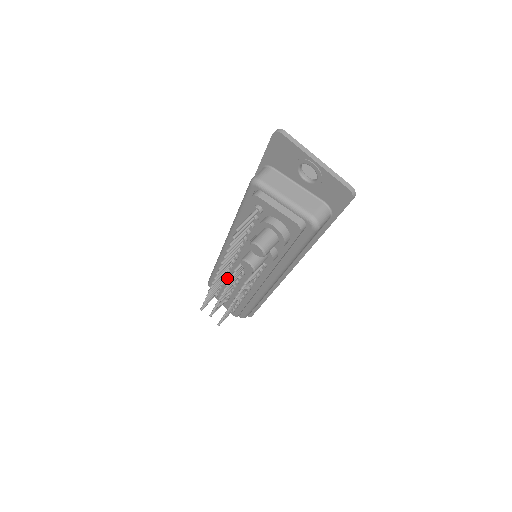
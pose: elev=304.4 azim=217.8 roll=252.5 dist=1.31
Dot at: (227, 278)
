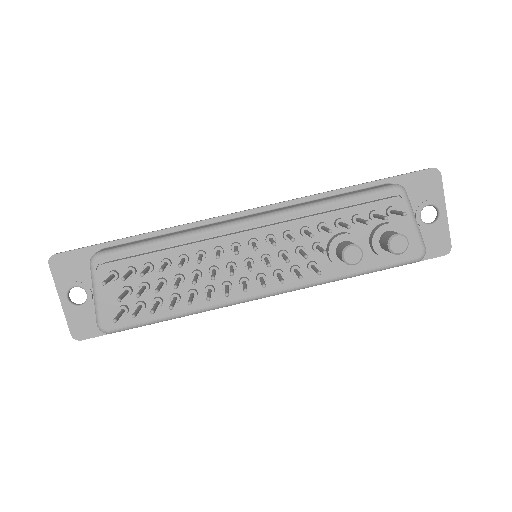
Dot at: (195, 260)
